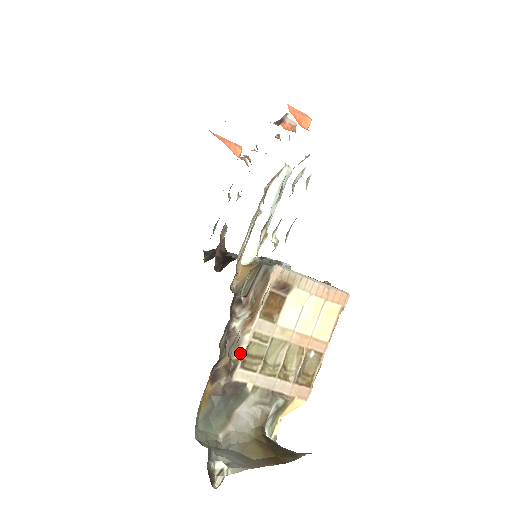
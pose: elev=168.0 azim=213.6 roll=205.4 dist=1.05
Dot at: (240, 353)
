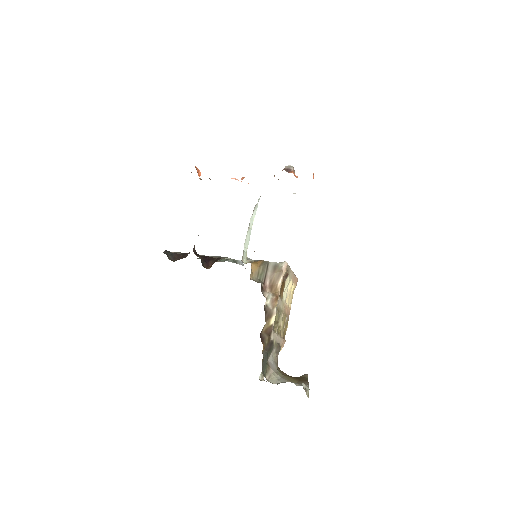
Dot at: (272, 321)
